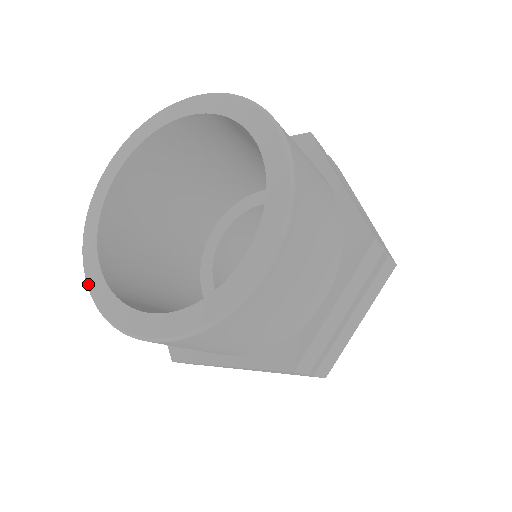
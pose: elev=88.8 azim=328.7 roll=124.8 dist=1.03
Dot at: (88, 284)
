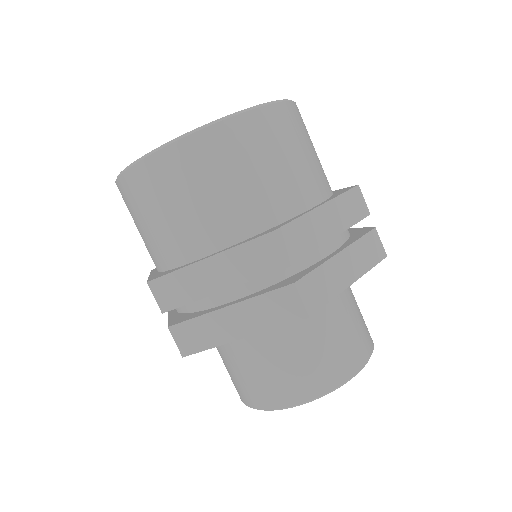
Dot at: occluded
